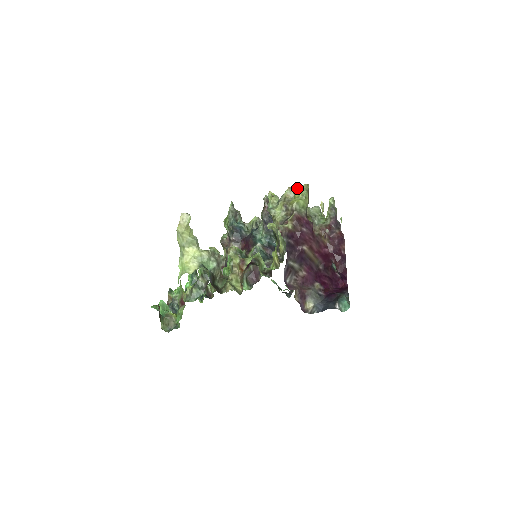
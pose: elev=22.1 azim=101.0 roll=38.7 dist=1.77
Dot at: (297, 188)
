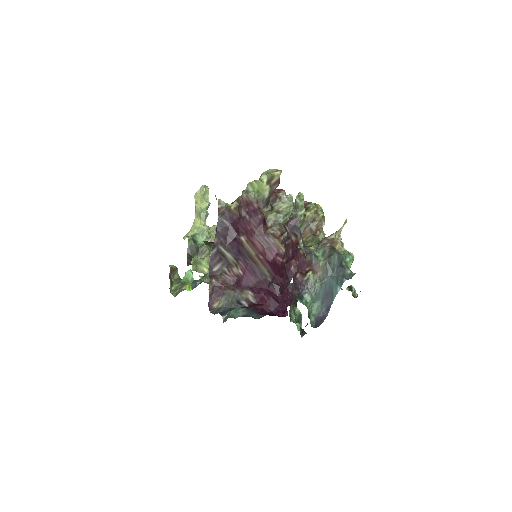
Dot at: occluded
